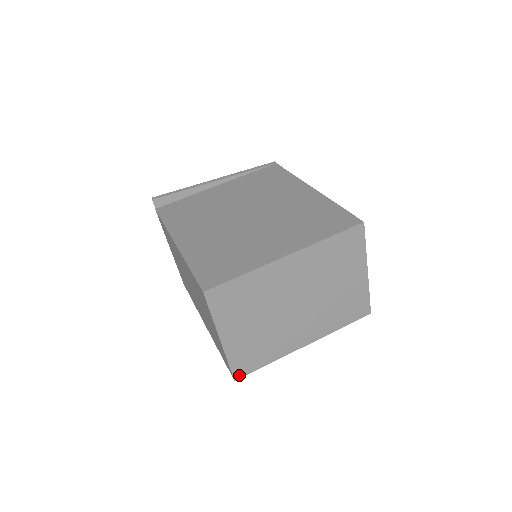
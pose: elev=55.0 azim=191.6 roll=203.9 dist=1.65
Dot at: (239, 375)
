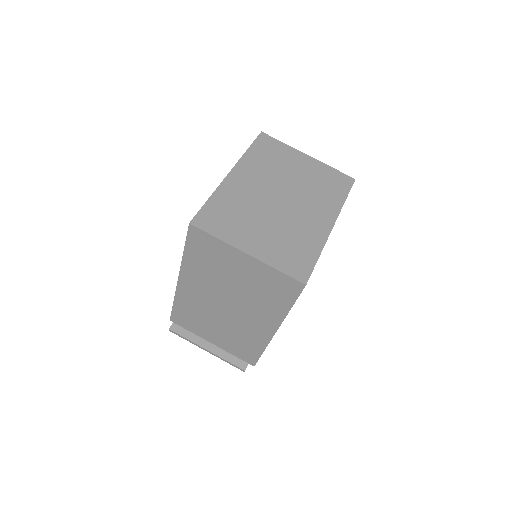
Dot at: (304, 278)
